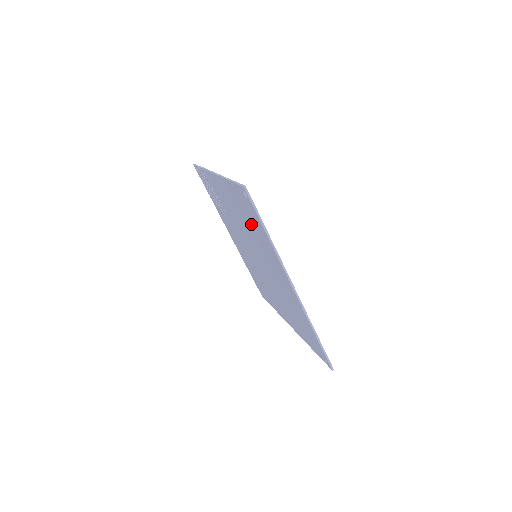
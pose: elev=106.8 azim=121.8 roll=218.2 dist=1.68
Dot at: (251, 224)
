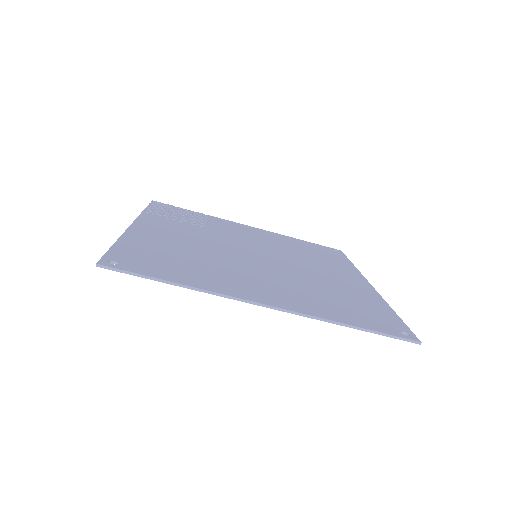
Dot at: occluded
